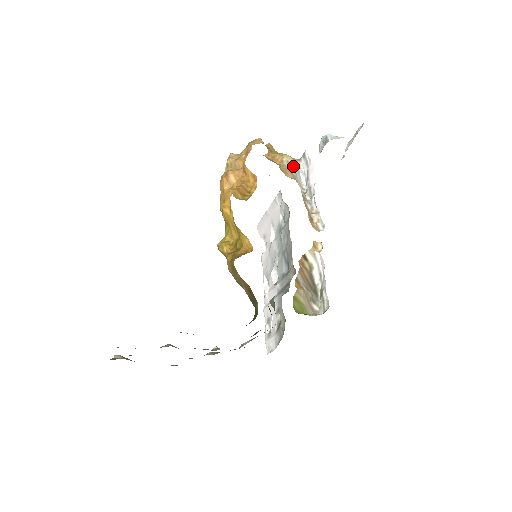
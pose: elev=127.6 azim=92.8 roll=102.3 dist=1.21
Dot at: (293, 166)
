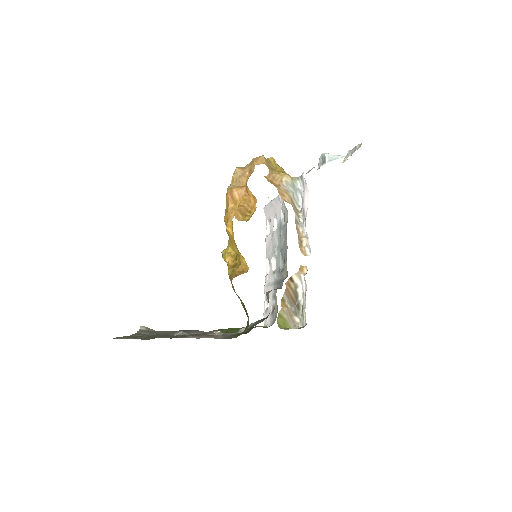
Dot at: (291, 186)
